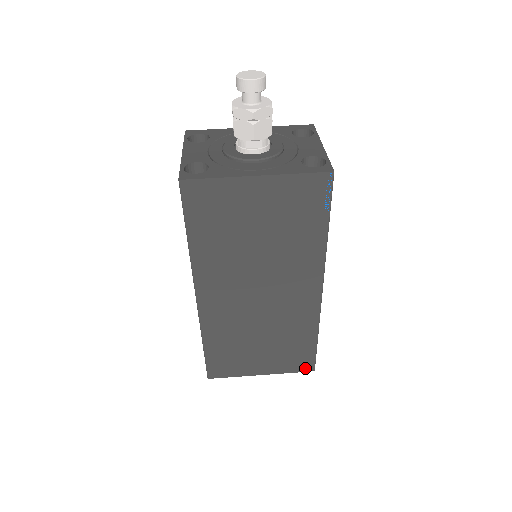
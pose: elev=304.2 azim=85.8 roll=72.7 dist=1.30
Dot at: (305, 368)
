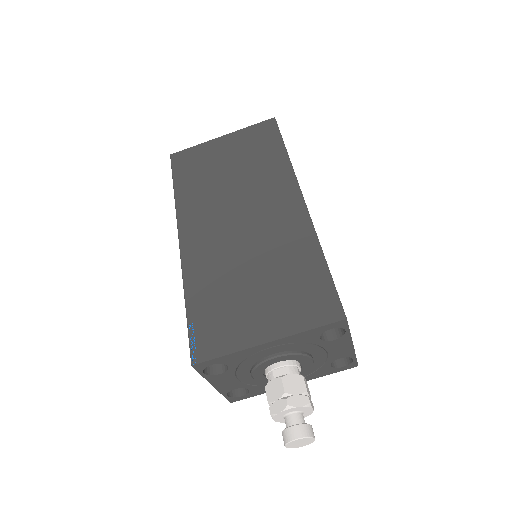
Dot at: occluded
